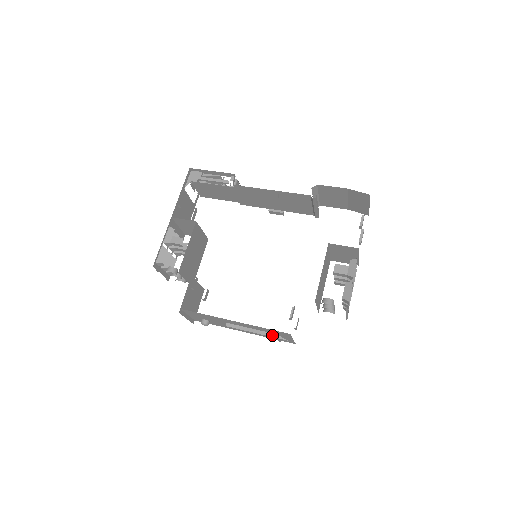
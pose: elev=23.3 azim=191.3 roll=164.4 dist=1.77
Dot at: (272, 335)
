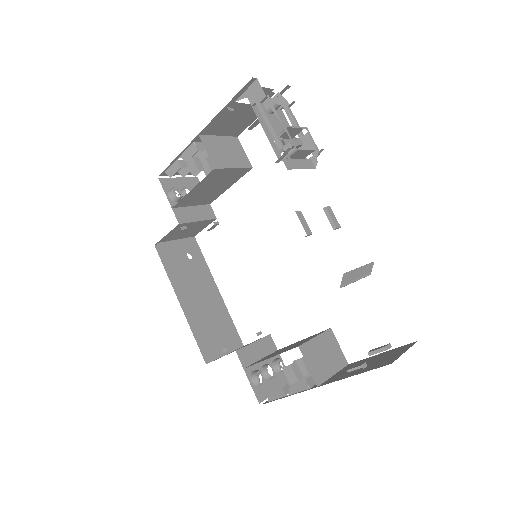
Dot at: (208, 339)
